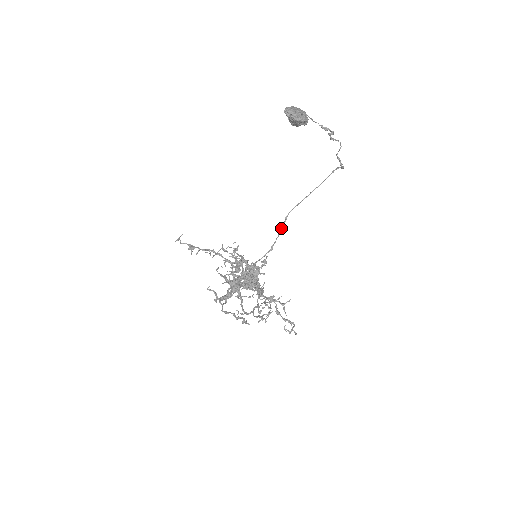
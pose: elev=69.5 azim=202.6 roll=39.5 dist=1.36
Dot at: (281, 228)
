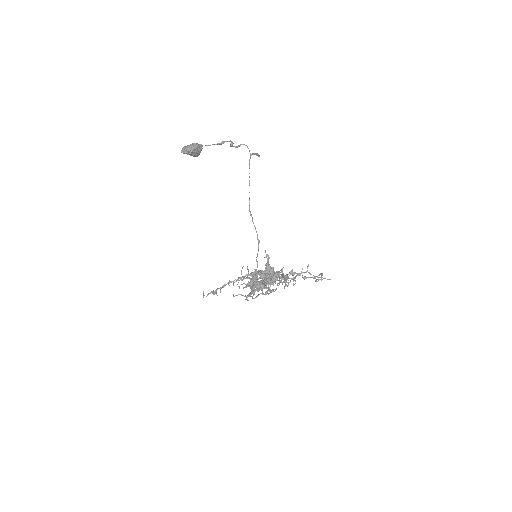
Dot at: (253, 223)
